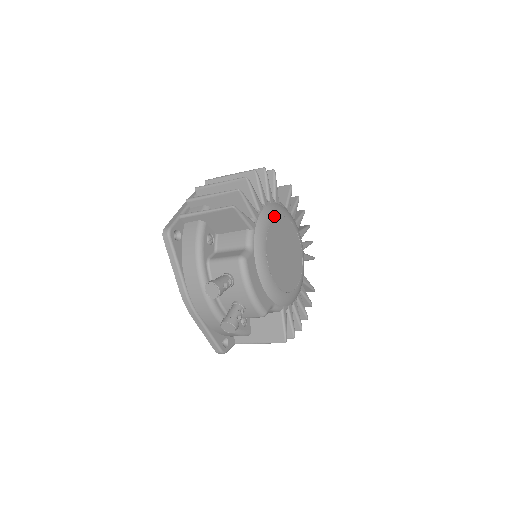
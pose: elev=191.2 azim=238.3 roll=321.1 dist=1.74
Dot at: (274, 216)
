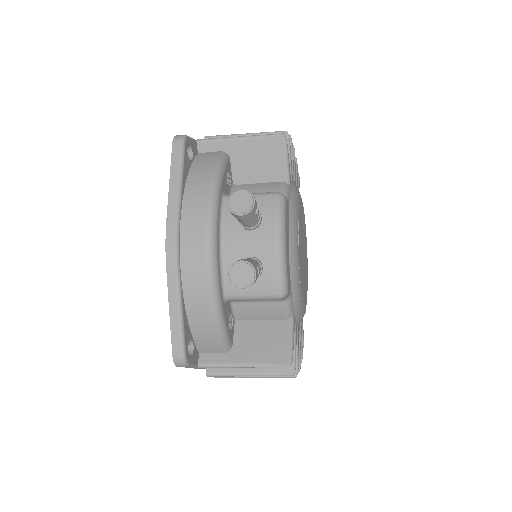
Dot at: occluded
